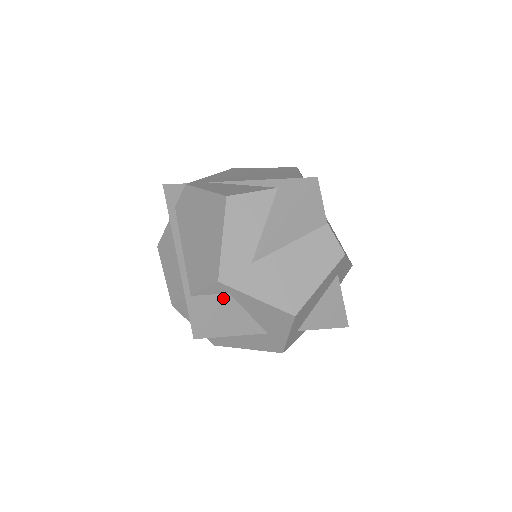
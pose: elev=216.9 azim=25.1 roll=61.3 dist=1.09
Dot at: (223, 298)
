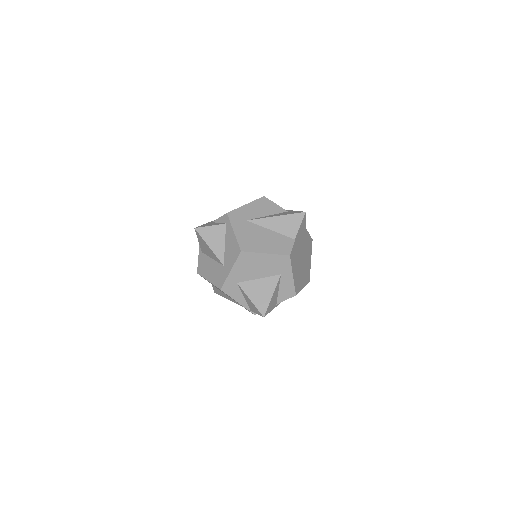
Dot at: (222, 224)
